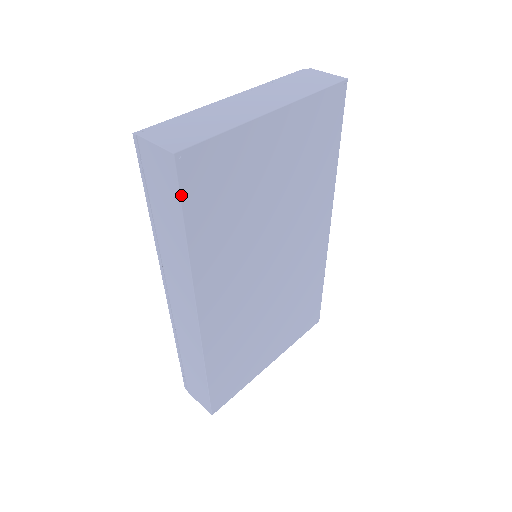
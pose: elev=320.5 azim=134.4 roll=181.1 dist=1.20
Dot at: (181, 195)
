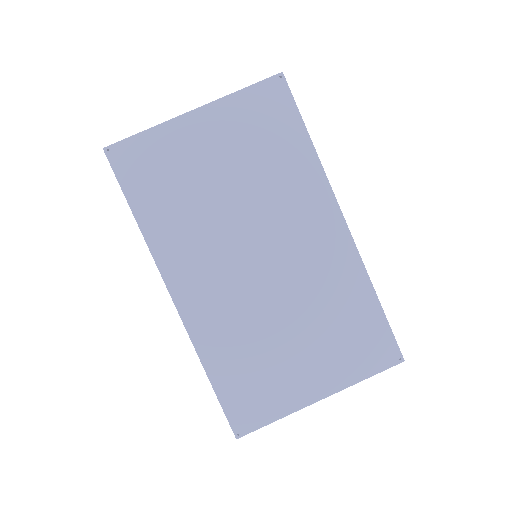
Dot at: (118, 178)
